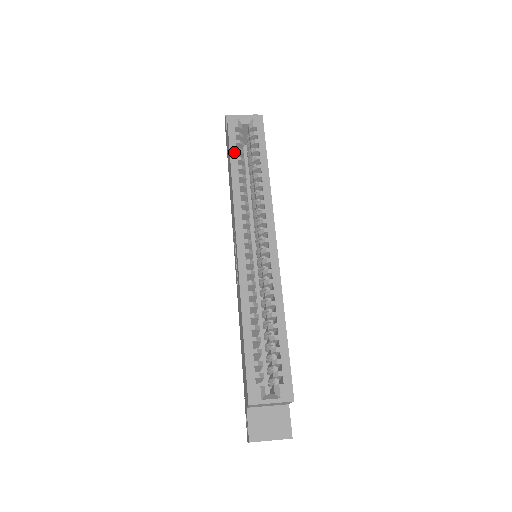
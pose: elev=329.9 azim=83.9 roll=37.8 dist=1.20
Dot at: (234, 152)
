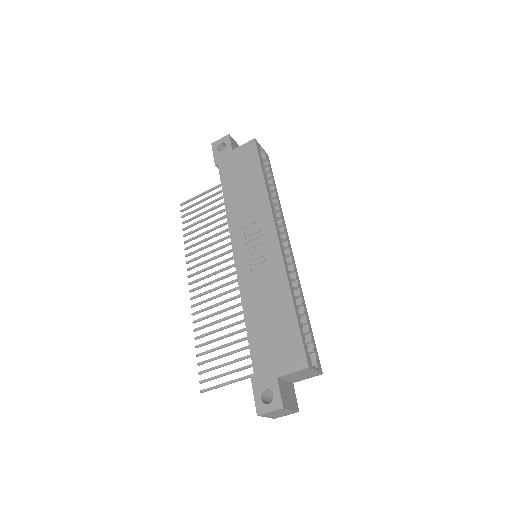
Dot at: (263, 168)
